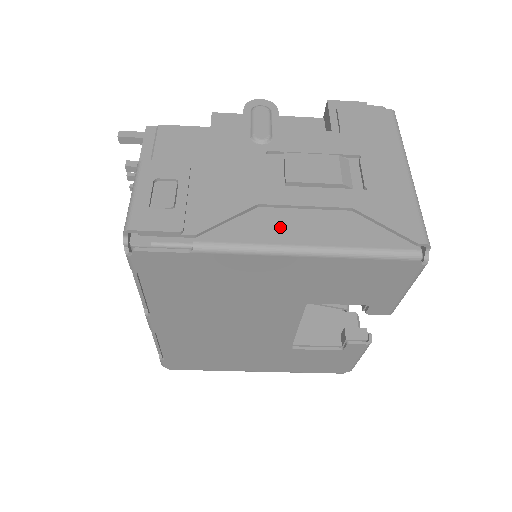
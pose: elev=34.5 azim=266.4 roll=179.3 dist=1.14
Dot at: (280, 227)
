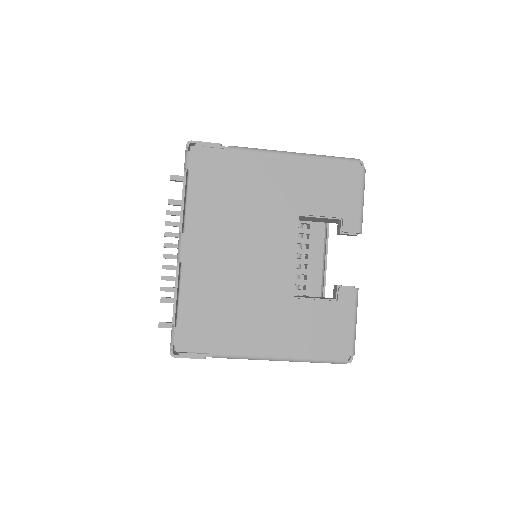
Dot at: occluded
